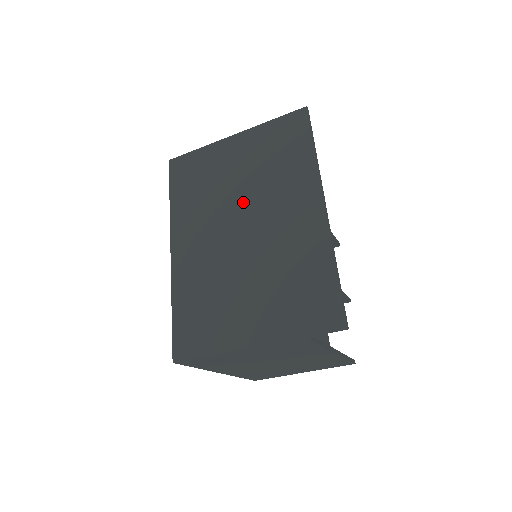
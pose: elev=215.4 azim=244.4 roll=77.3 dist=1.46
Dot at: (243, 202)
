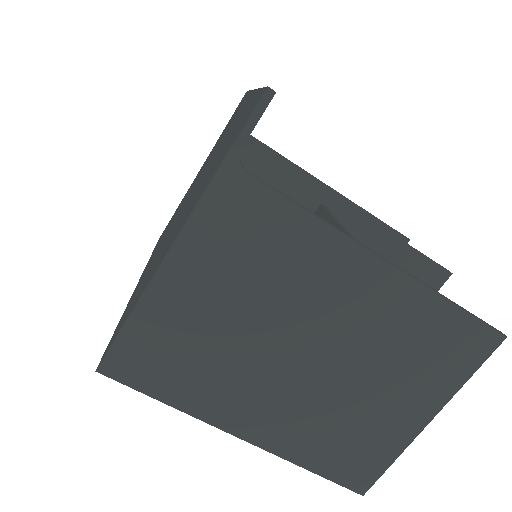
Dot at: (196, 182)
